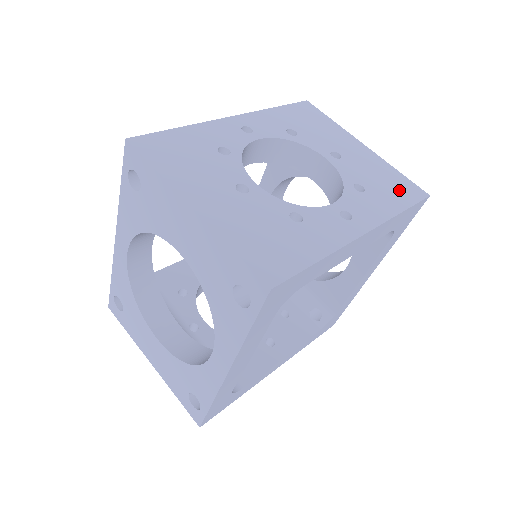
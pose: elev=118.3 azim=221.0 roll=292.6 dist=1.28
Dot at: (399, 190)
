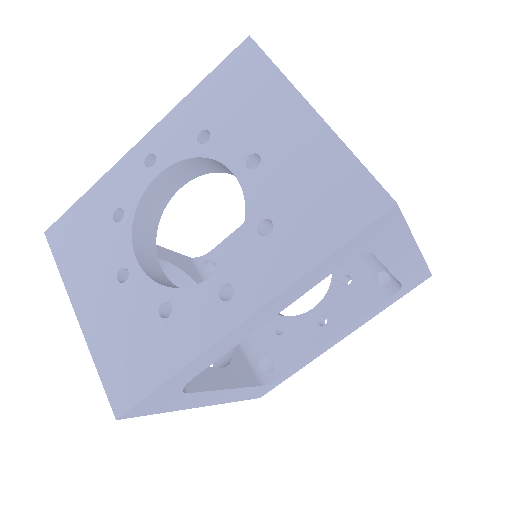
Dot at: (335, 209)
